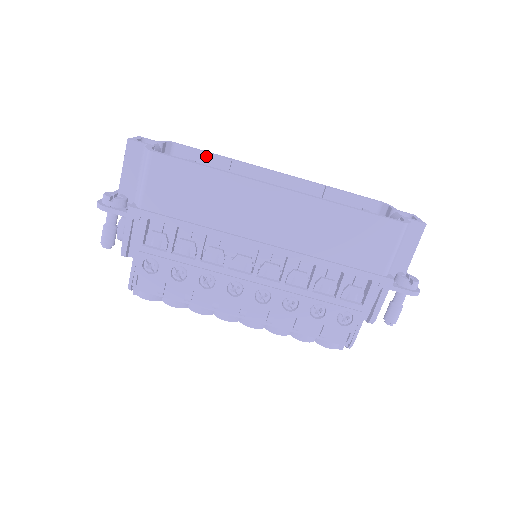
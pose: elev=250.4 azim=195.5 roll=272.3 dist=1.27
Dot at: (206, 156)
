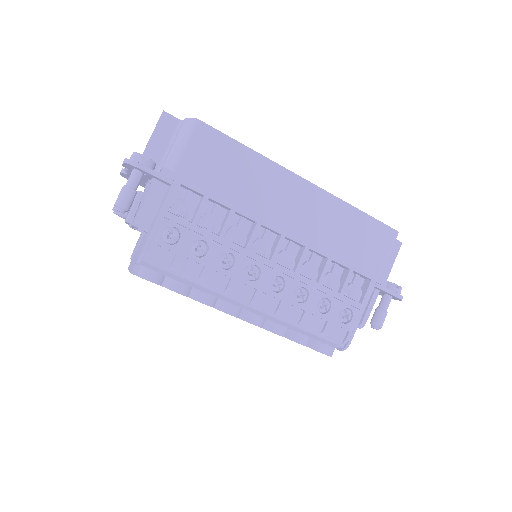
Dot at: occluded
